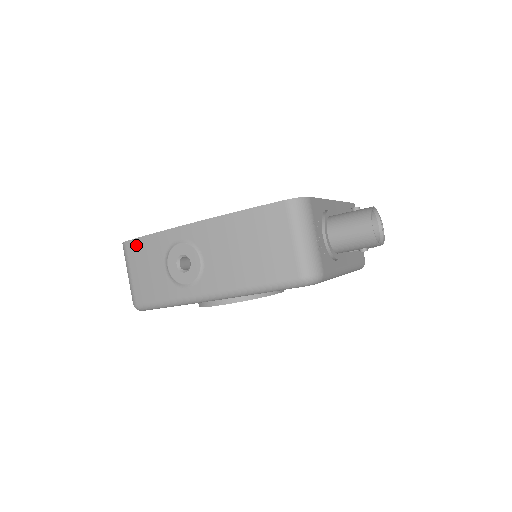
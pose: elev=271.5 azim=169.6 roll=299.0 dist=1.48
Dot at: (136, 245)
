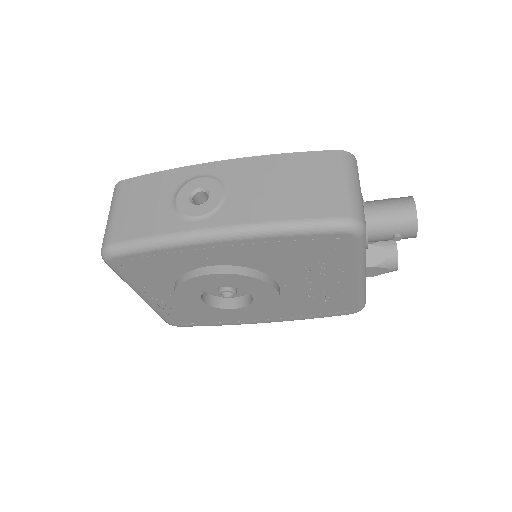
Dot at: (137, 182)
